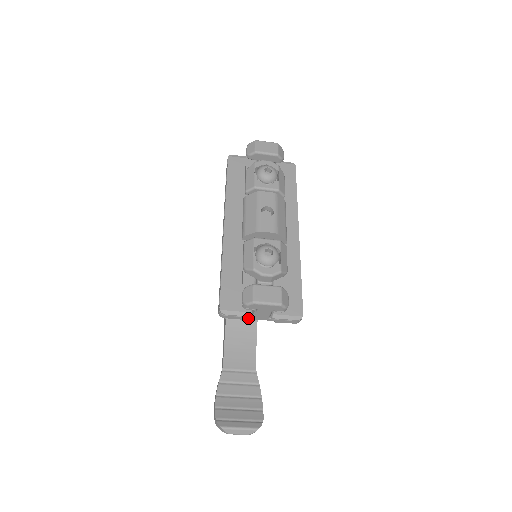
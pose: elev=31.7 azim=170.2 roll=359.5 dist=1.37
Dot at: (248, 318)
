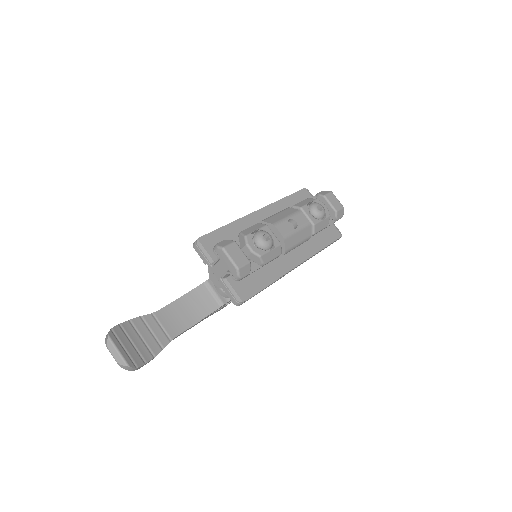
Dot at: (208, 264)
